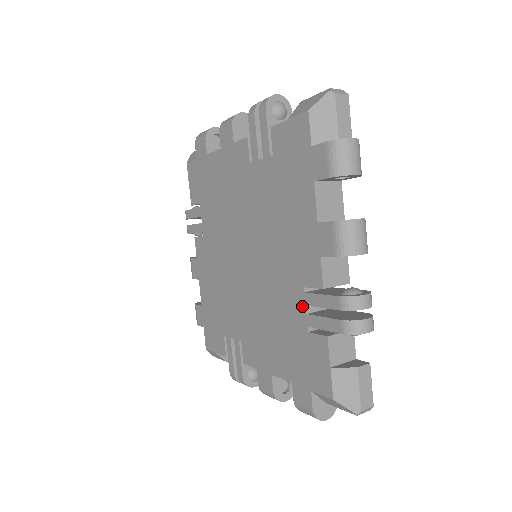
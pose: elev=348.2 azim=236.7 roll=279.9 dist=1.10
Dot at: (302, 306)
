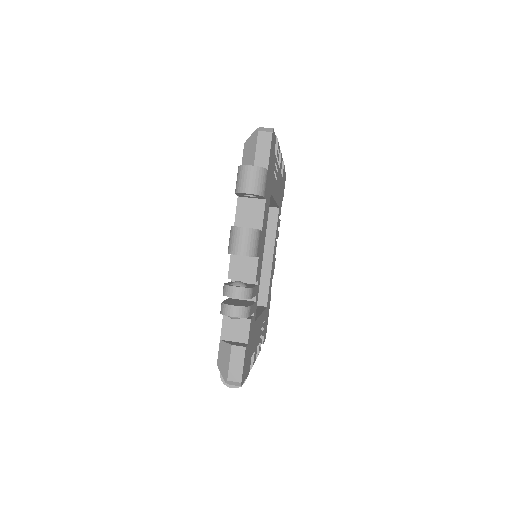
Dot at: occluded
